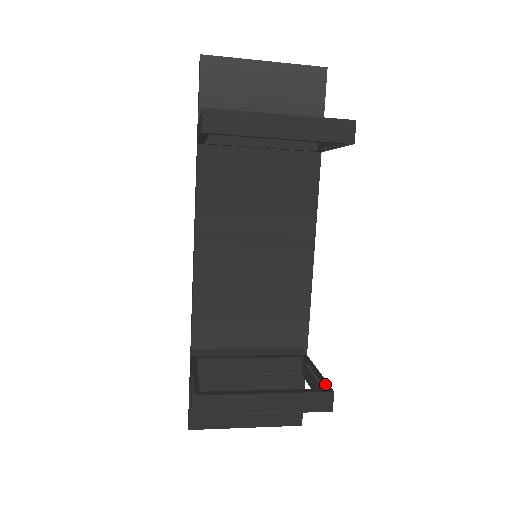
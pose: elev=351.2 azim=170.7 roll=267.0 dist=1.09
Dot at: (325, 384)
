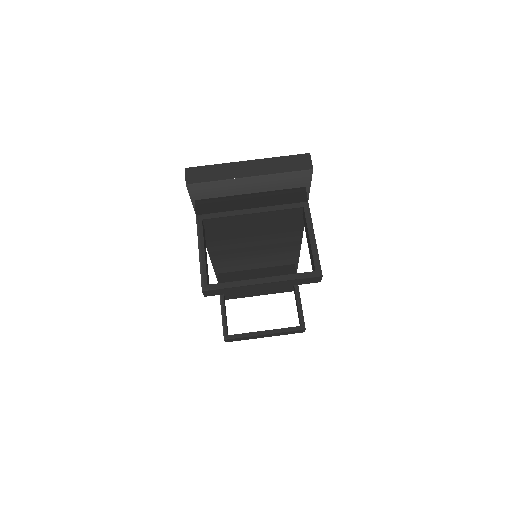
Dot at: (302, 320)
